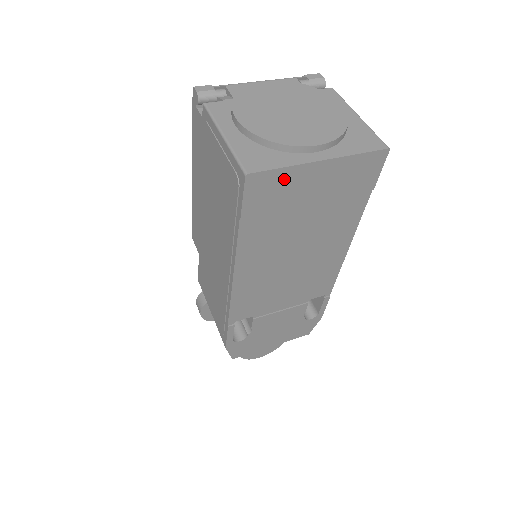
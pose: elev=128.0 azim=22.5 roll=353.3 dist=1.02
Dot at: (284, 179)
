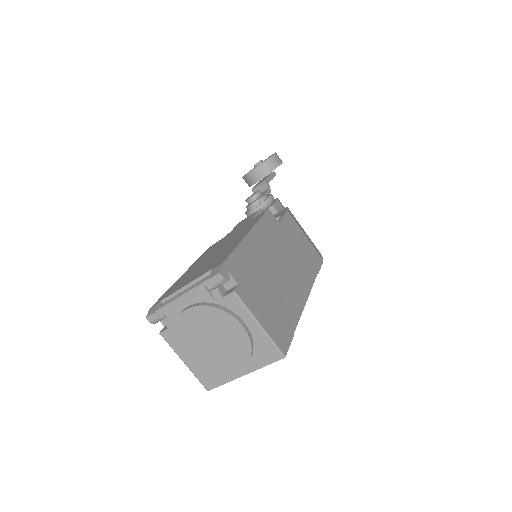
Dot at: occluded
